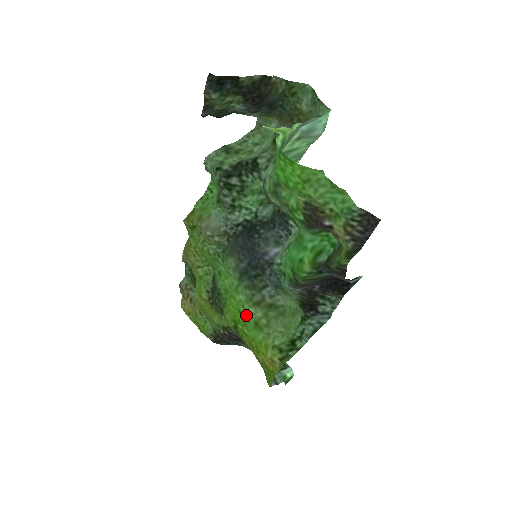
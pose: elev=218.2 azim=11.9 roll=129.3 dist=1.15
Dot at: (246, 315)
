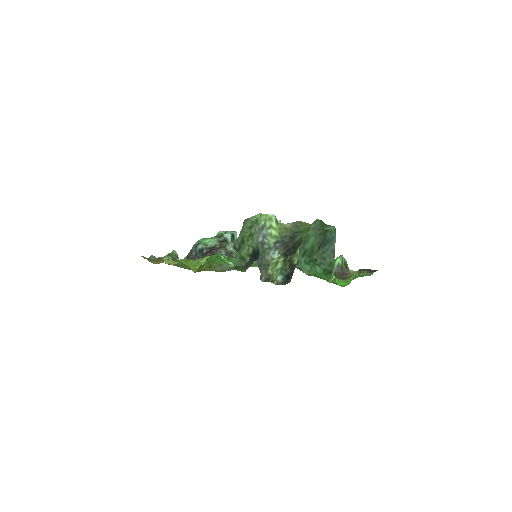
Dot at: occluded
